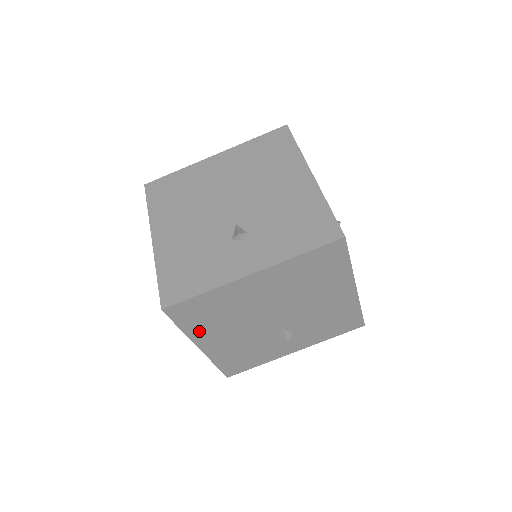
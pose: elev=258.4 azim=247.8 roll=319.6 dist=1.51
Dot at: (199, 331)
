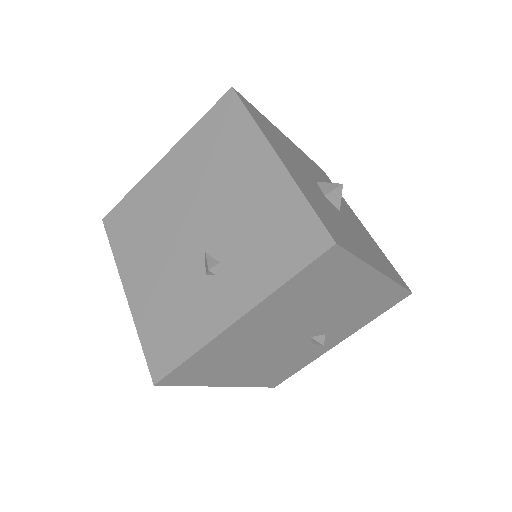
Dot at: (213, 378)
